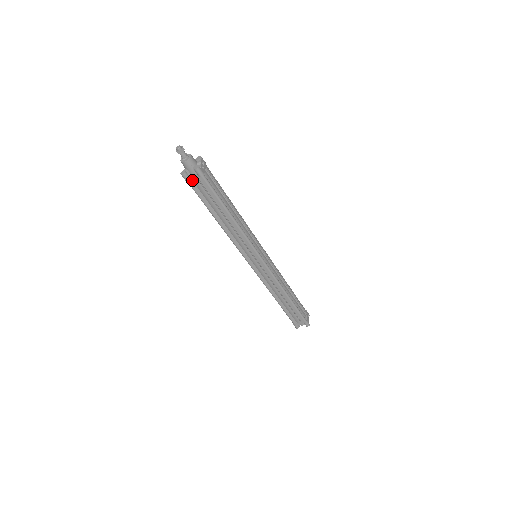
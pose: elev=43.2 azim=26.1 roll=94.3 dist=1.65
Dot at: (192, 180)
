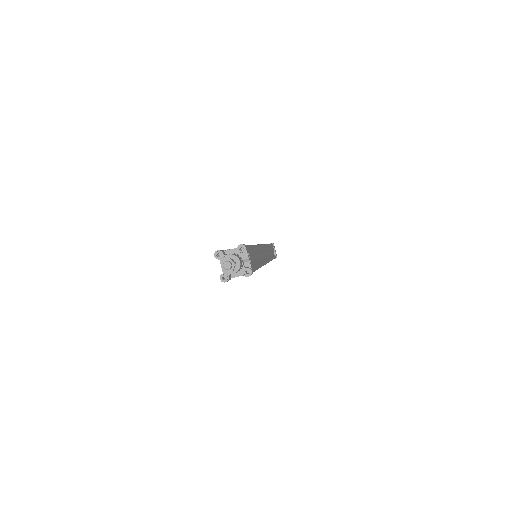
Dot at: (232, 275)
